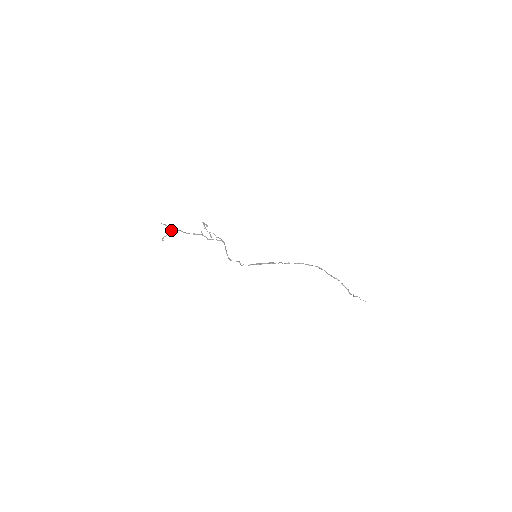
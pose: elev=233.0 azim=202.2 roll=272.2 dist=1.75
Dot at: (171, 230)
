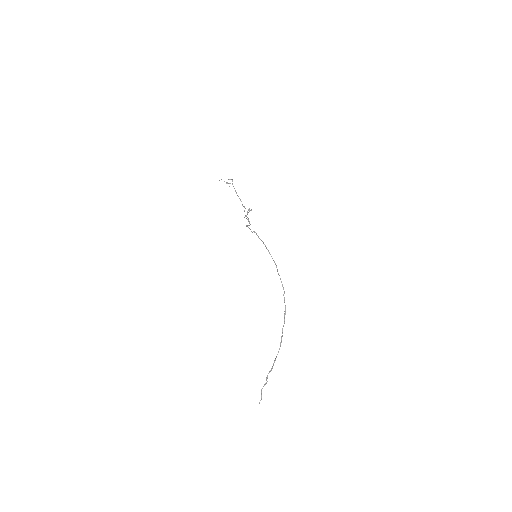
Dot at: (232, 183)
